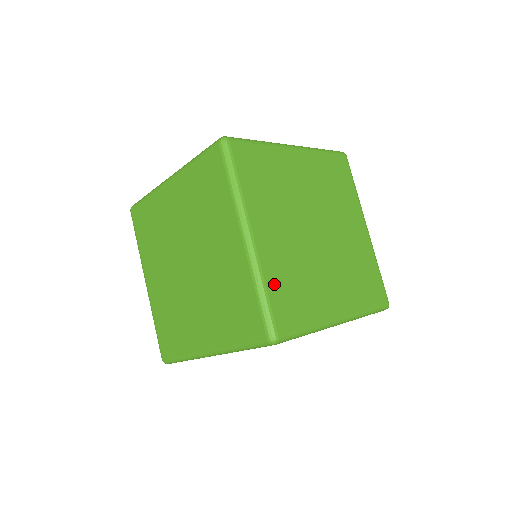
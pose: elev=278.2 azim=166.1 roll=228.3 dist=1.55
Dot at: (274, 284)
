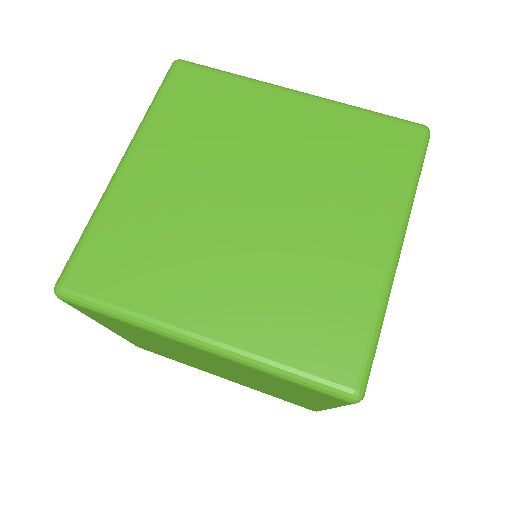
Dot at: occluded
